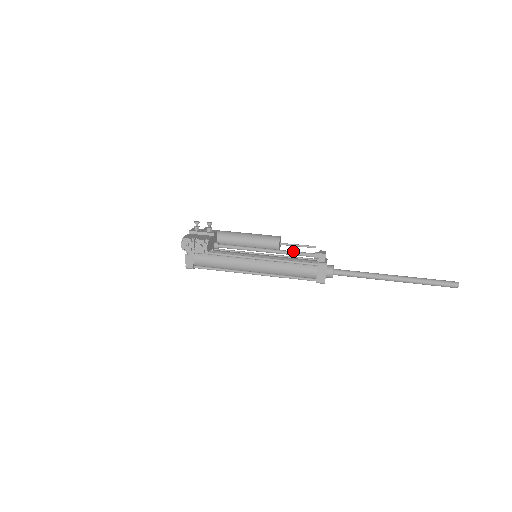
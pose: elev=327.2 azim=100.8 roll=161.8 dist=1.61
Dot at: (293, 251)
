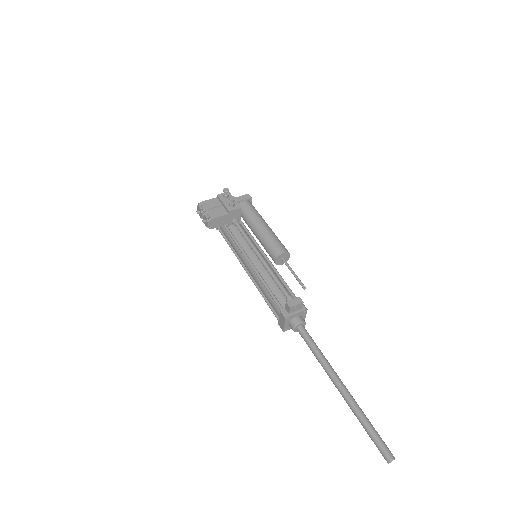
Dot at: (276, 278)
